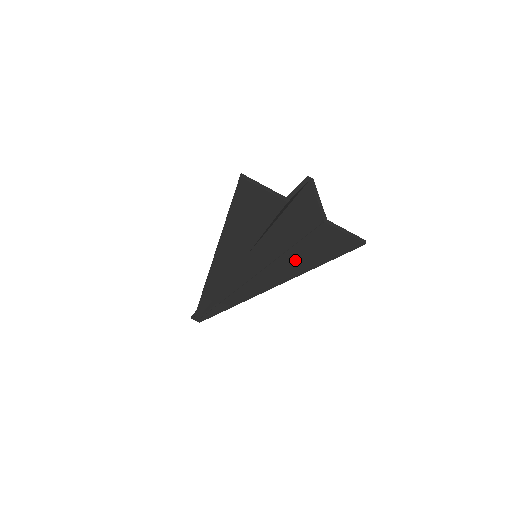
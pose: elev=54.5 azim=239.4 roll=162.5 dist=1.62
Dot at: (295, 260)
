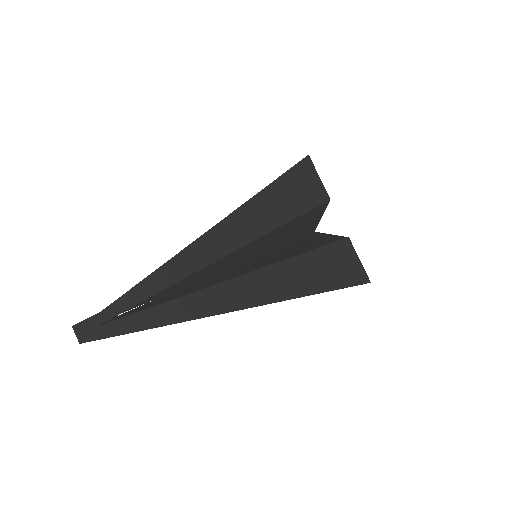
Dot at: (303, 271)
